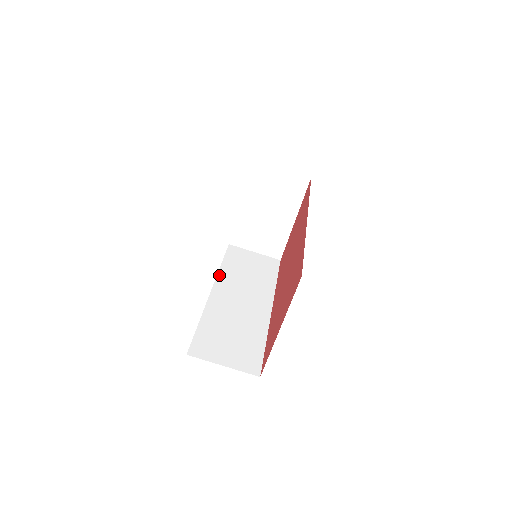
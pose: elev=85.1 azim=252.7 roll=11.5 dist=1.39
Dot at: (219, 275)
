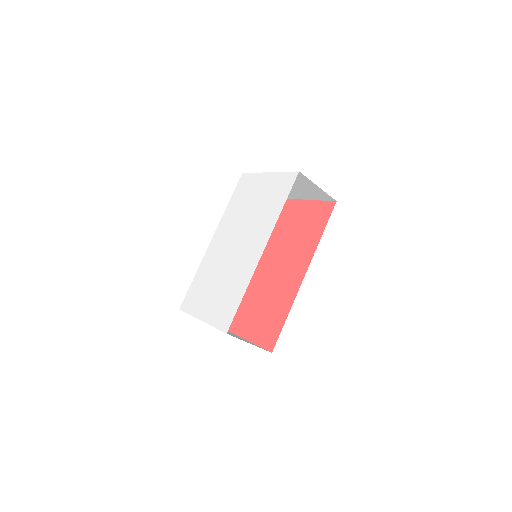
Dot at: (222, 220)
